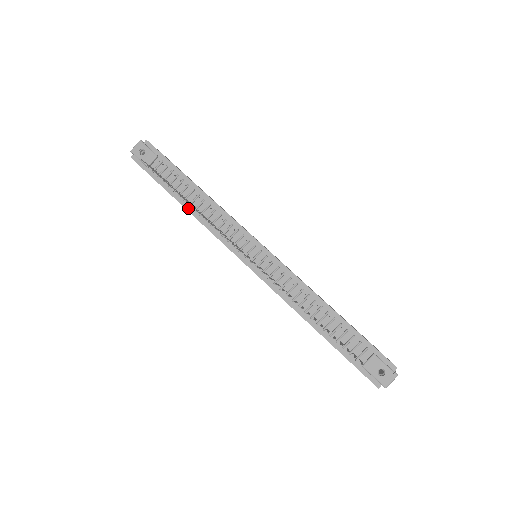
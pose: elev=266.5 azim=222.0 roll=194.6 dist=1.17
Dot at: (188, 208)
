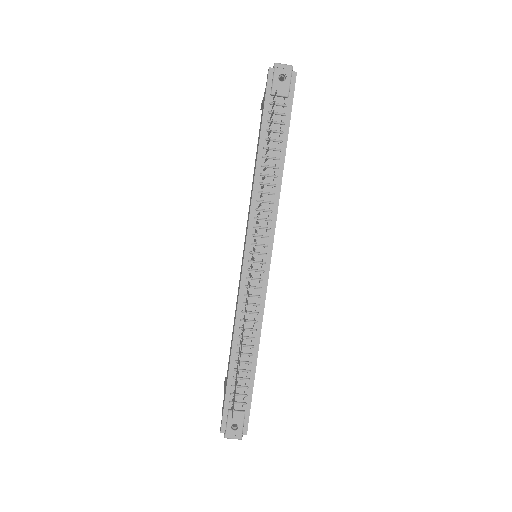
Dot at: (258, 166)
